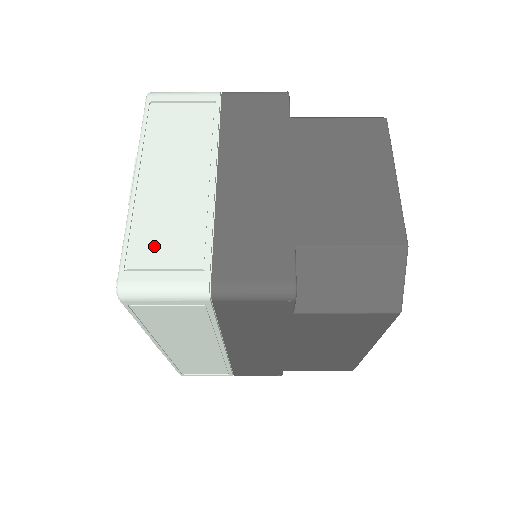
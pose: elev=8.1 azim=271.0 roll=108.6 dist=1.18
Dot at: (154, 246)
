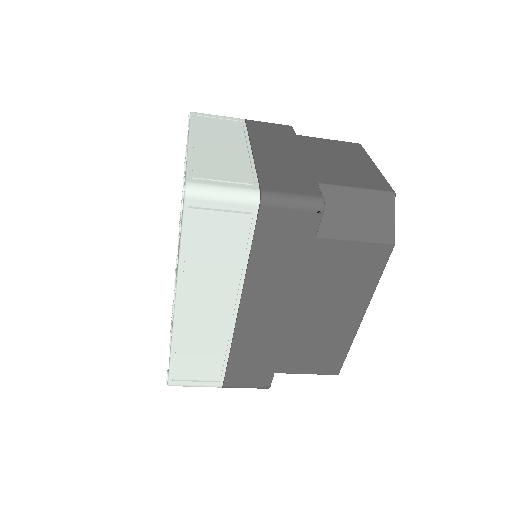
Dot at: (212, 170)
